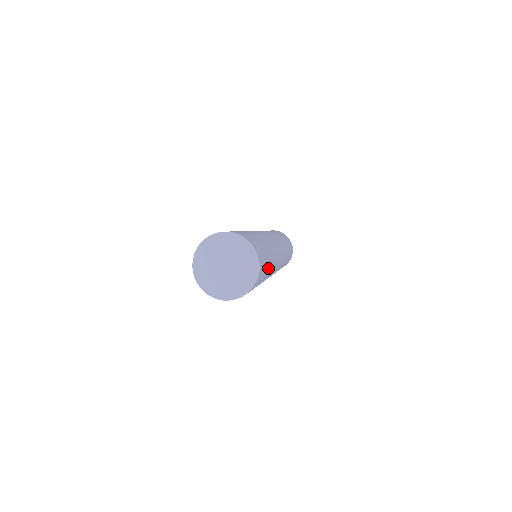
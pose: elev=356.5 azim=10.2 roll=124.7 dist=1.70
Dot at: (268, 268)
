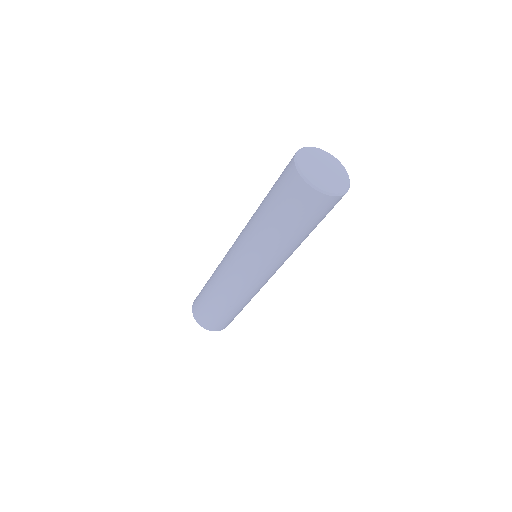
Dot at: occluded
